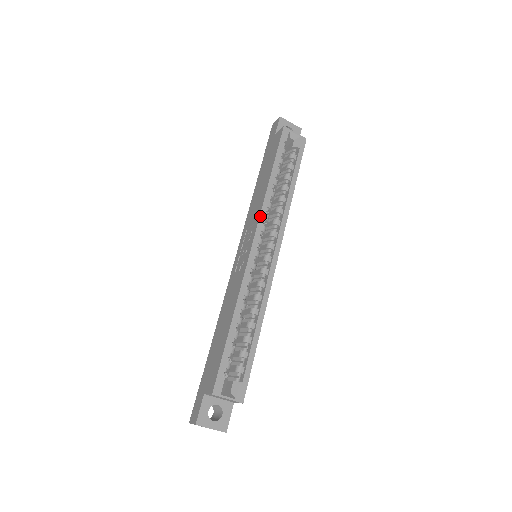
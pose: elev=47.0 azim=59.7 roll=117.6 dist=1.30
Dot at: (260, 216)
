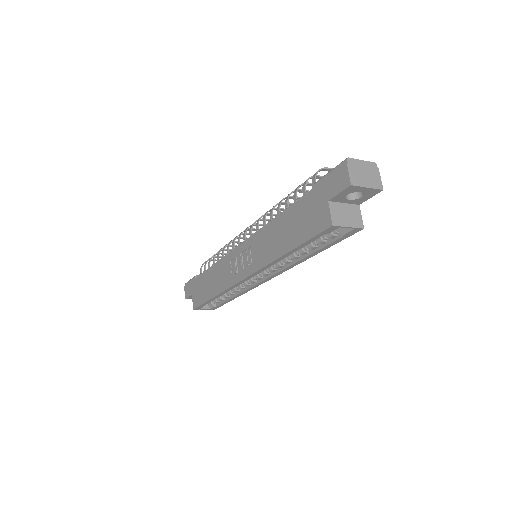
Dot at: (259, 270)
